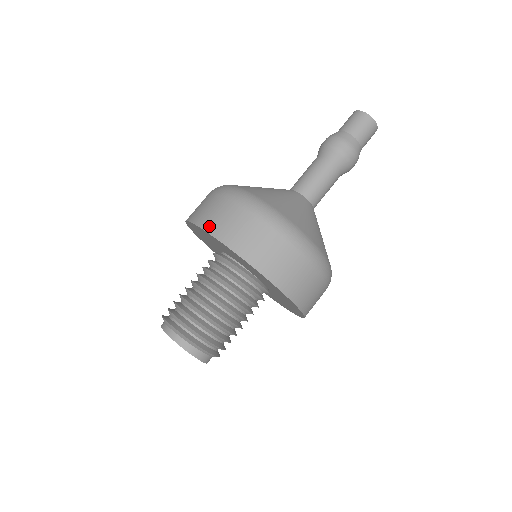
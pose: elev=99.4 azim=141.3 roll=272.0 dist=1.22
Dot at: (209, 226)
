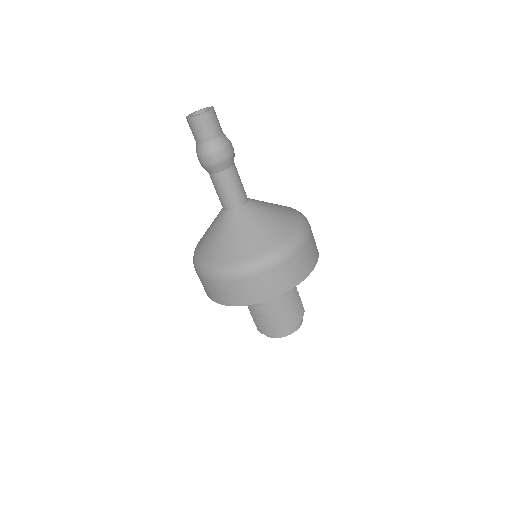
Dot at: (212, 298)
